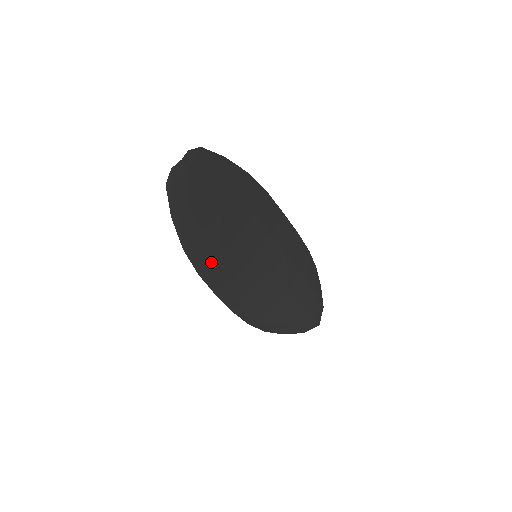
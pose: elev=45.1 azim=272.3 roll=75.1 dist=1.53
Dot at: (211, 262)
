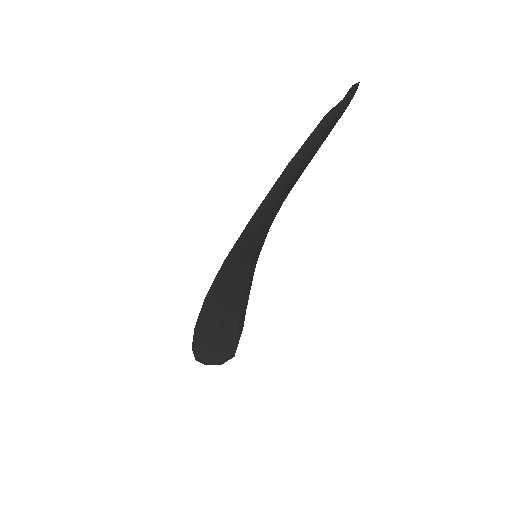
Dot at: (240, 250)
